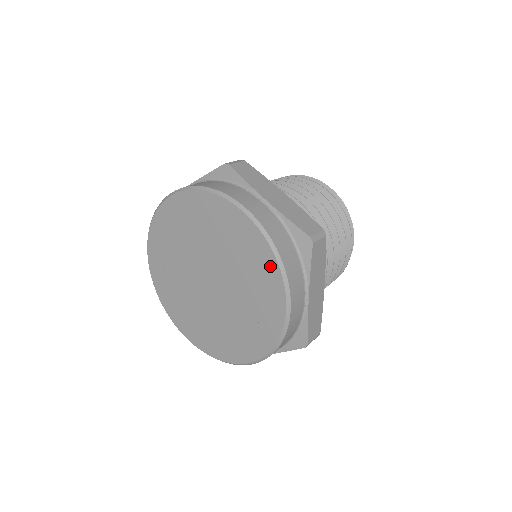
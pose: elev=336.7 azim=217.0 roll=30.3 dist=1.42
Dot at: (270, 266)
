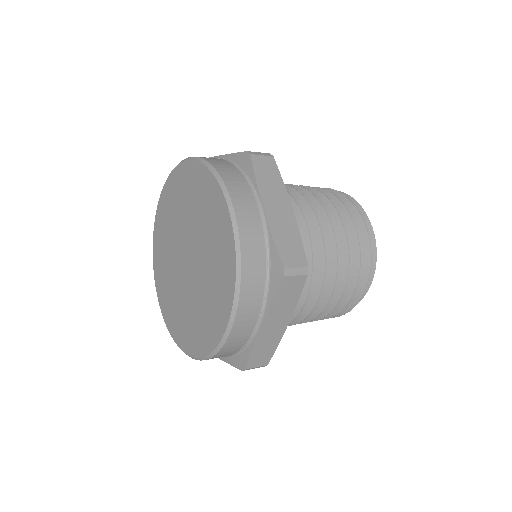
Dot at: (210, 184)
